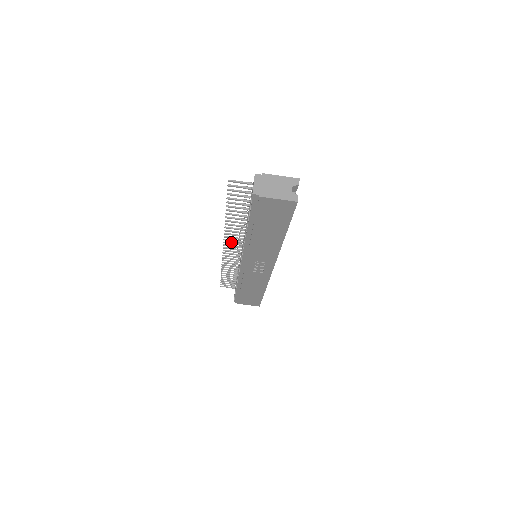
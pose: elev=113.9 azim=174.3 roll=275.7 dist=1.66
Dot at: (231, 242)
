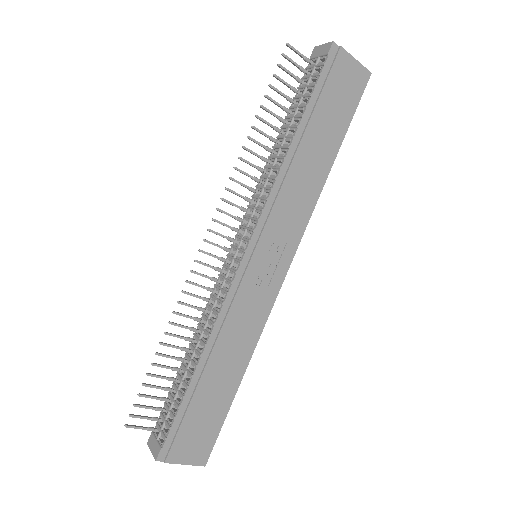
Dot at: occluded
